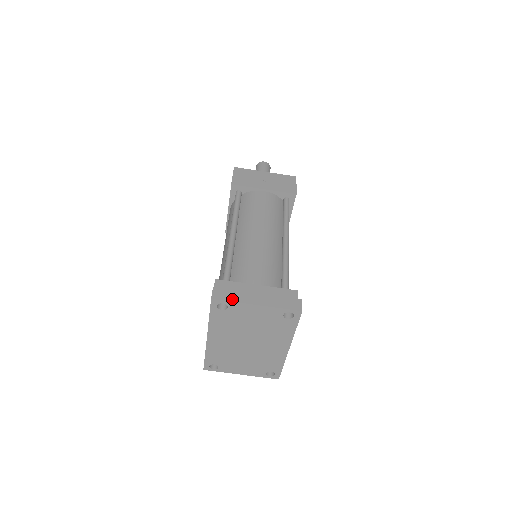
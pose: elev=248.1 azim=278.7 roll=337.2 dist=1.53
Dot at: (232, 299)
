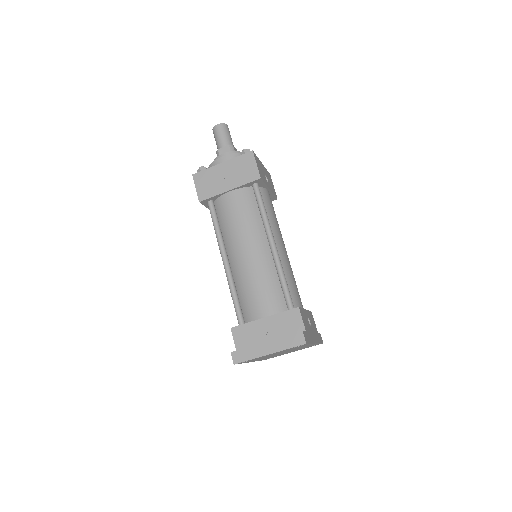
Dot at: (249, 358)
